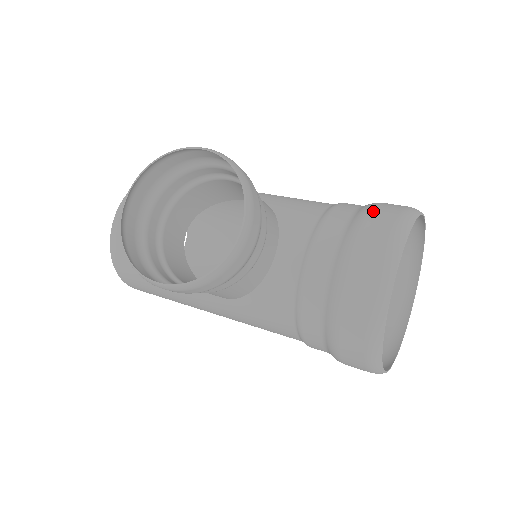
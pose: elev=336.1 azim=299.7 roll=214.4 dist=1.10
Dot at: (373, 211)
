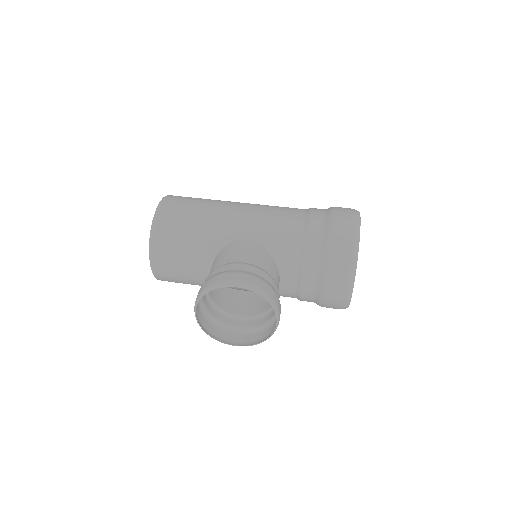
Dot at: (333, 249)
